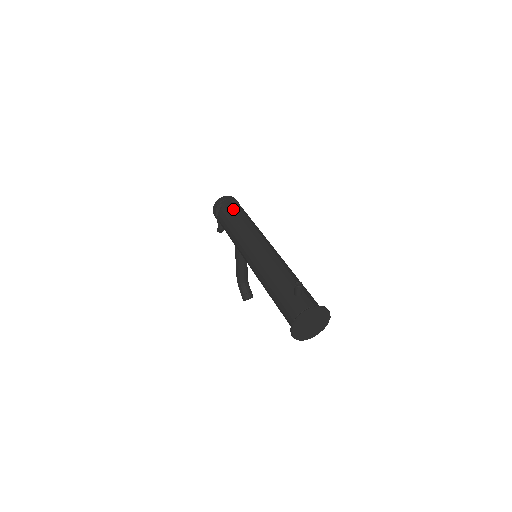
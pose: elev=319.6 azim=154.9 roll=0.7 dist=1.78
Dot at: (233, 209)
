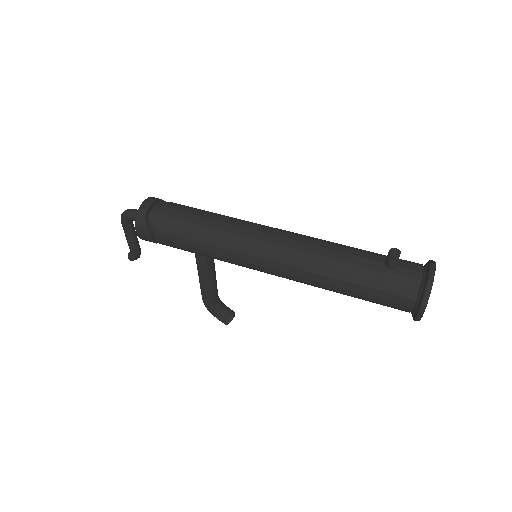
Dot at: (178, 212)
